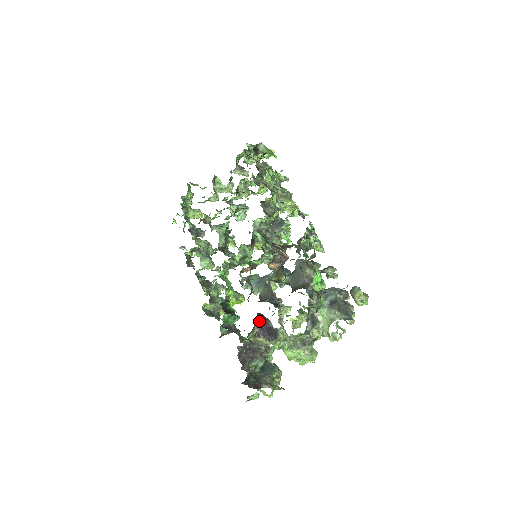
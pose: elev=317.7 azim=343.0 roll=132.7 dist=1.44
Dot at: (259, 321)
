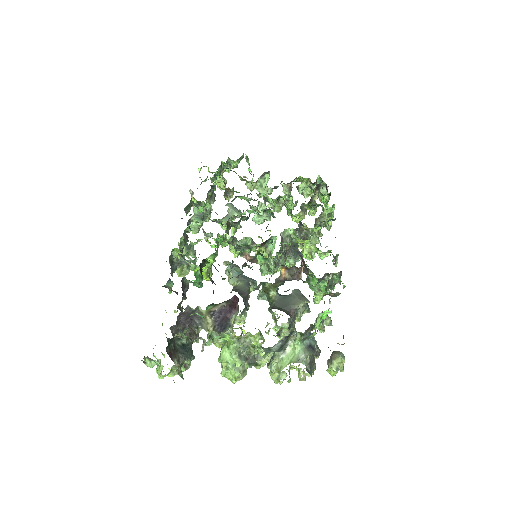
Dot at: (227, 303)
